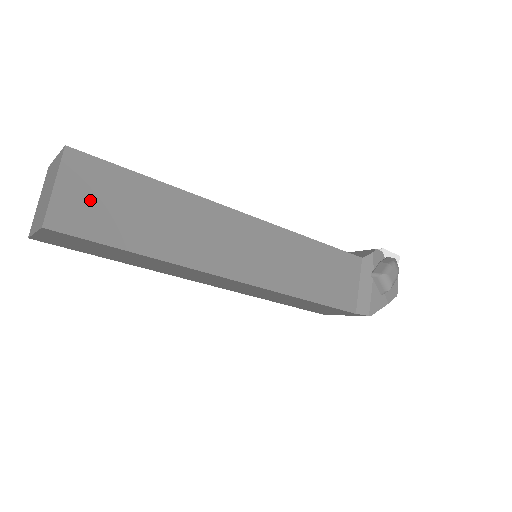
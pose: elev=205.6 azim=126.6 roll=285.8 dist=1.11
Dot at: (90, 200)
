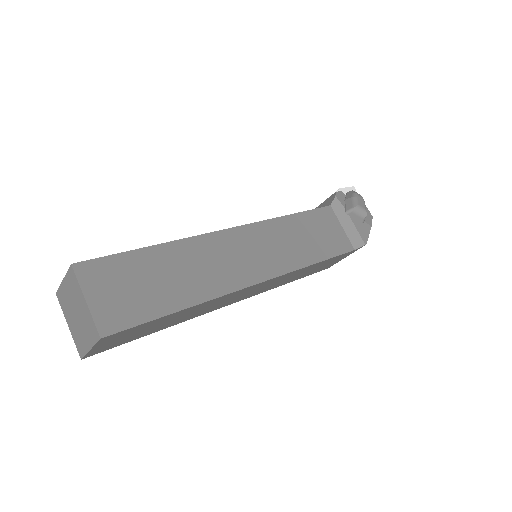
Dot at: (119, 294)
